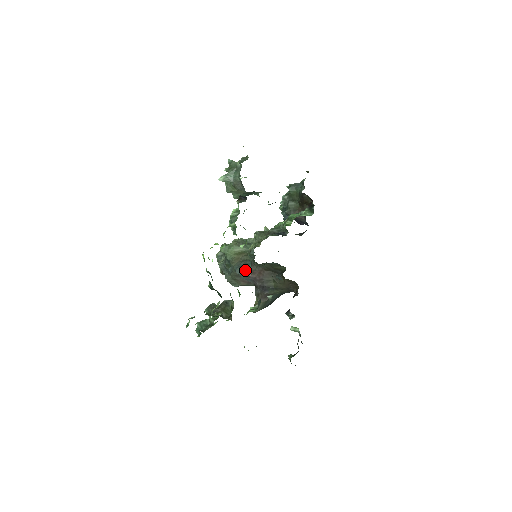
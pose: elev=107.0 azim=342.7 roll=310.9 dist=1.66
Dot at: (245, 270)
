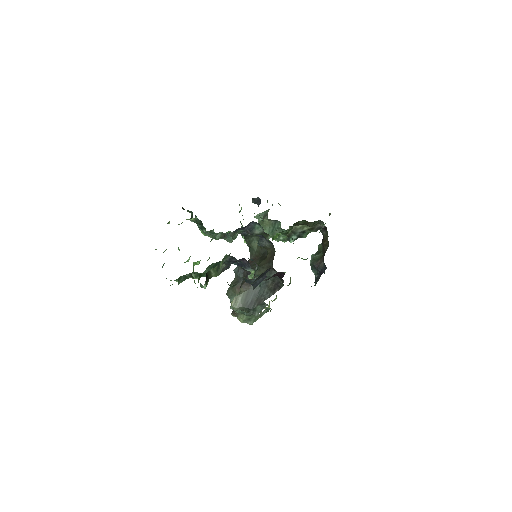
Dot at: occluded
